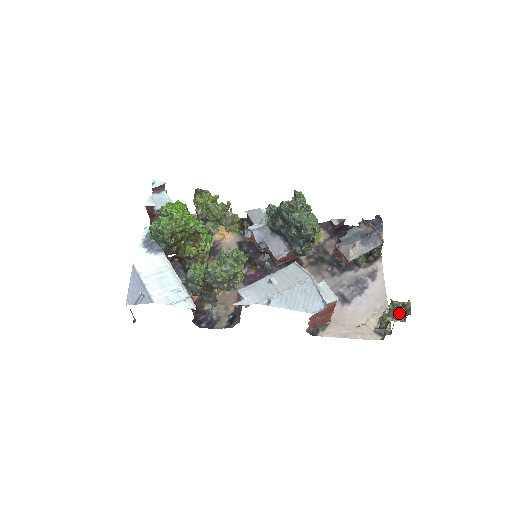
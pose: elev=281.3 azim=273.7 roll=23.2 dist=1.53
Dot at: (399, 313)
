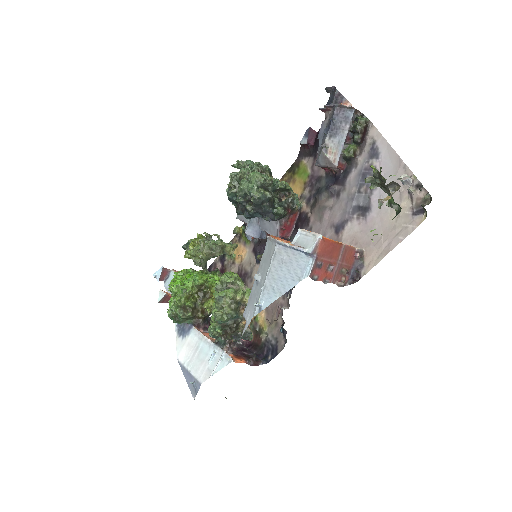
Dot at: (384, 186)
